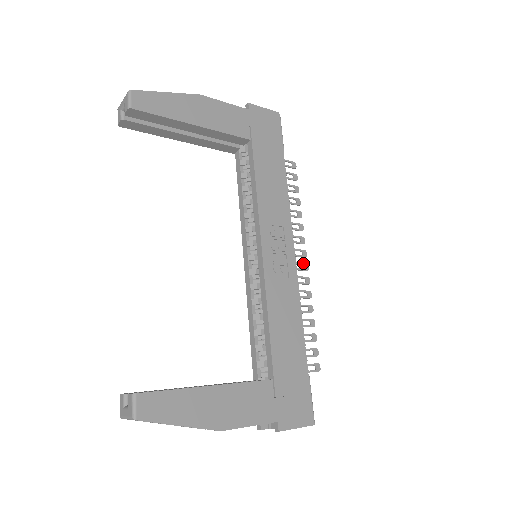
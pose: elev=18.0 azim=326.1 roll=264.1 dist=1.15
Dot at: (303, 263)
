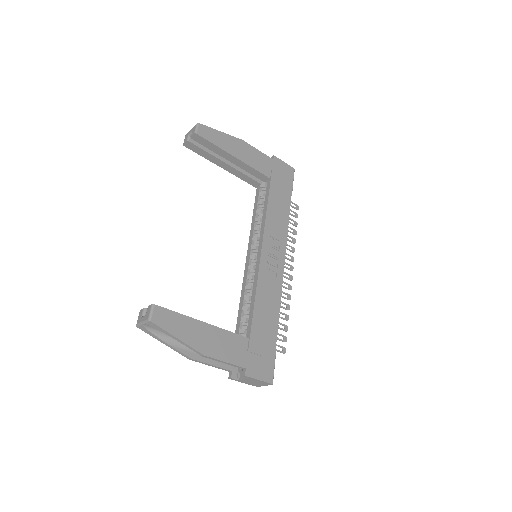
Dot at: (289, 274)
